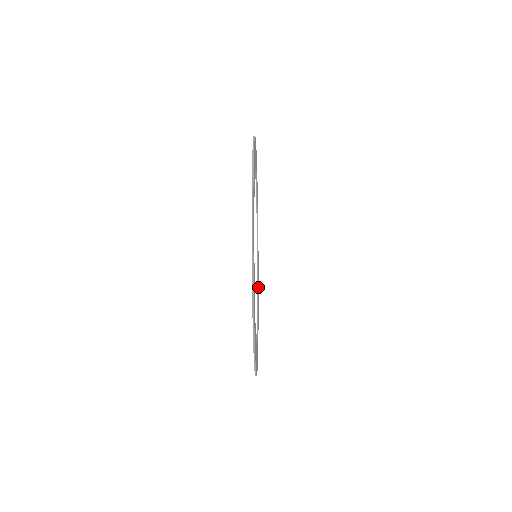
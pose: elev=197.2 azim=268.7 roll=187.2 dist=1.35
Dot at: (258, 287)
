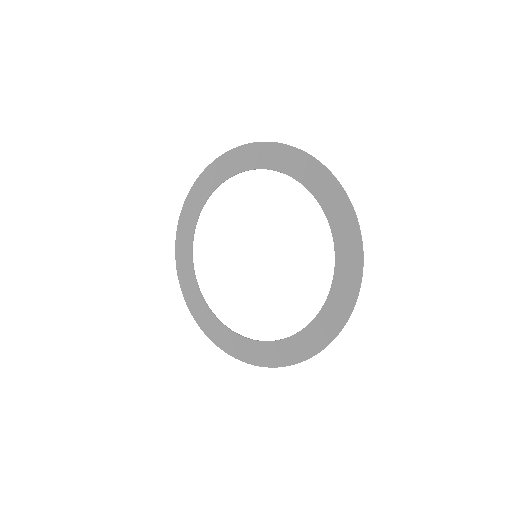
Dot at: (212, 329)
